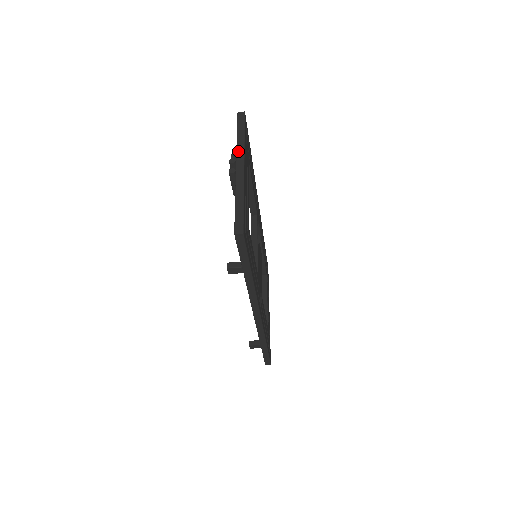
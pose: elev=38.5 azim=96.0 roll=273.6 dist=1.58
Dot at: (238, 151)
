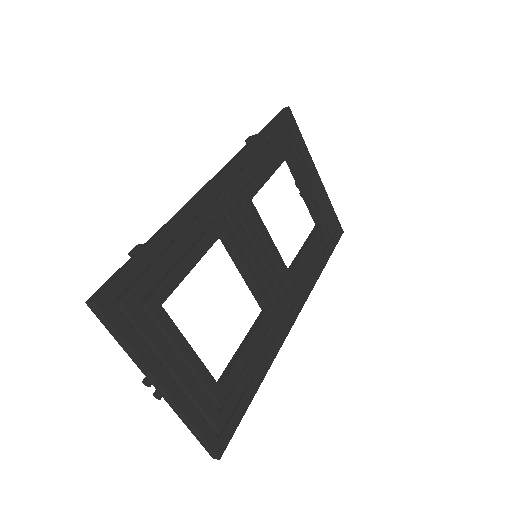
Dot at: occluded
